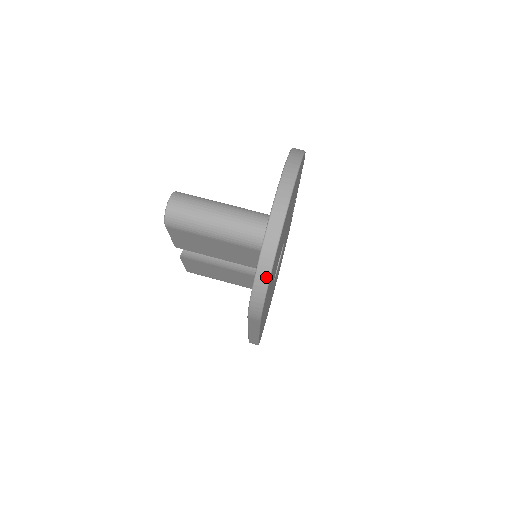
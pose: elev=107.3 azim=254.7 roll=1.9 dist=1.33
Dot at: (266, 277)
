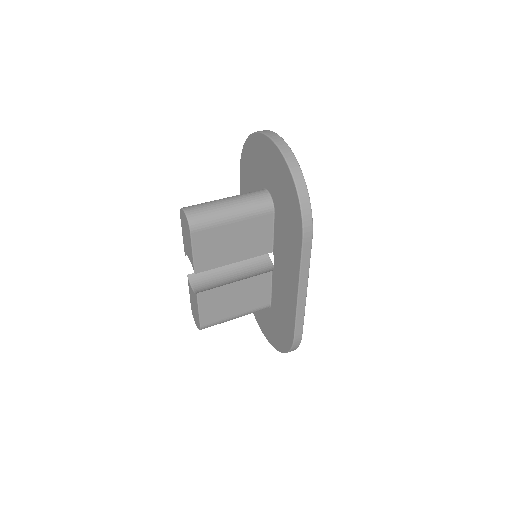
Dot at: (302, 181)
